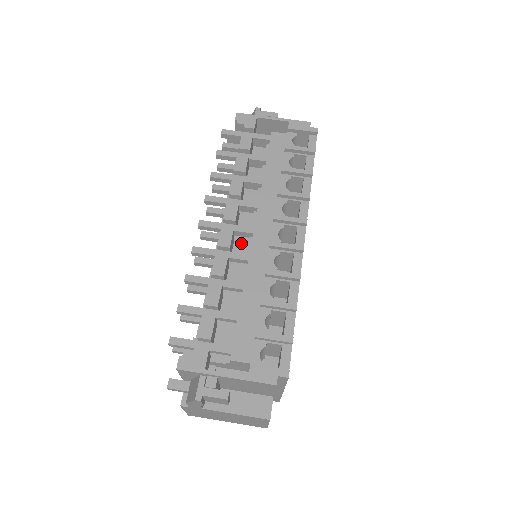
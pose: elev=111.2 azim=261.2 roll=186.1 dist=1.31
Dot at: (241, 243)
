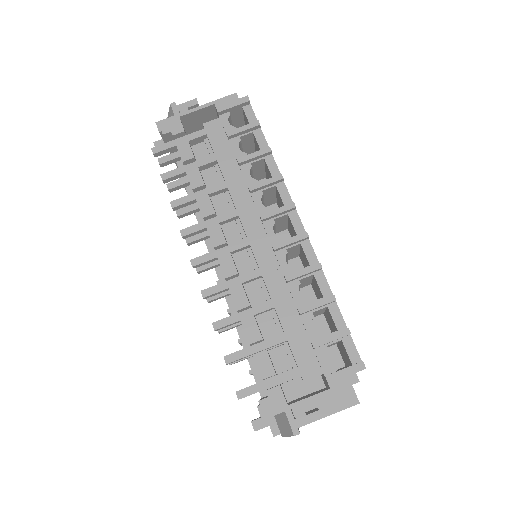
Dot at: (241, 258)
